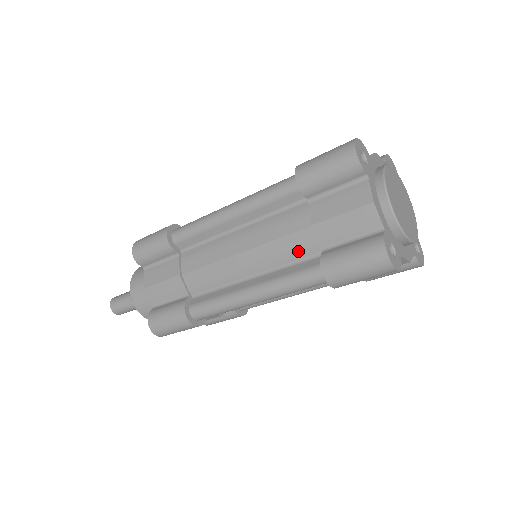
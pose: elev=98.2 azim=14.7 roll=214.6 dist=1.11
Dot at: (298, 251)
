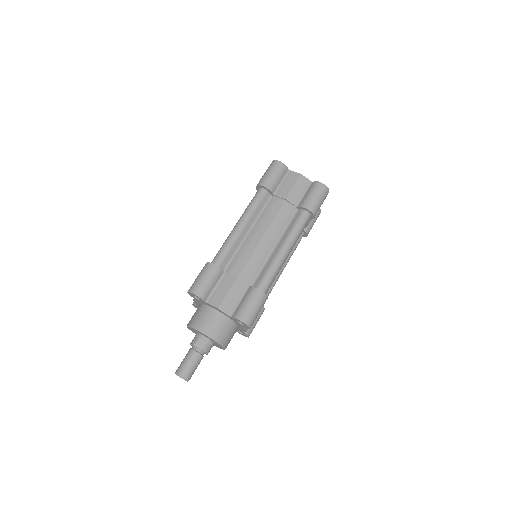
Dot at: (287, 216)
